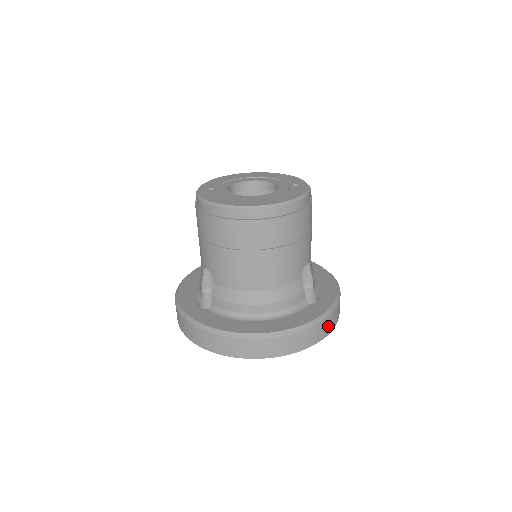
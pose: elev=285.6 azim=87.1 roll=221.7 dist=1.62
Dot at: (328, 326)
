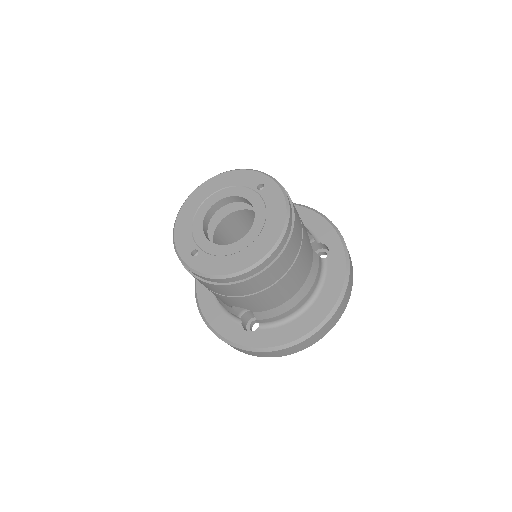
Dot at: occluded
